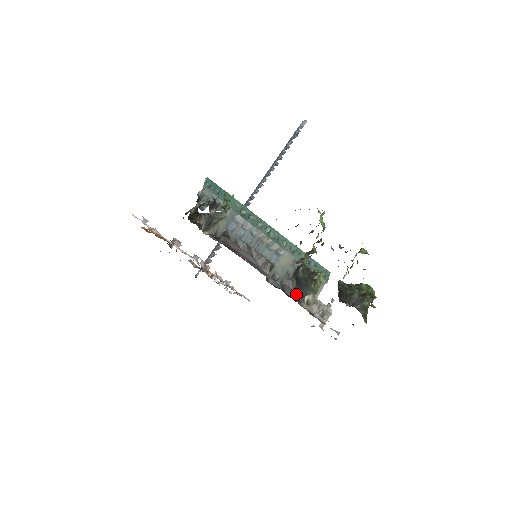
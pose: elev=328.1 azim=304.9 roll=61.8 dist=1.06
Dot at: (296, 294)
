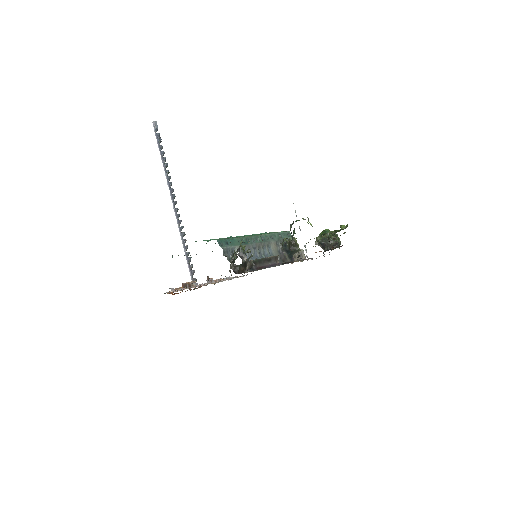
Dot at: (290, 258)
